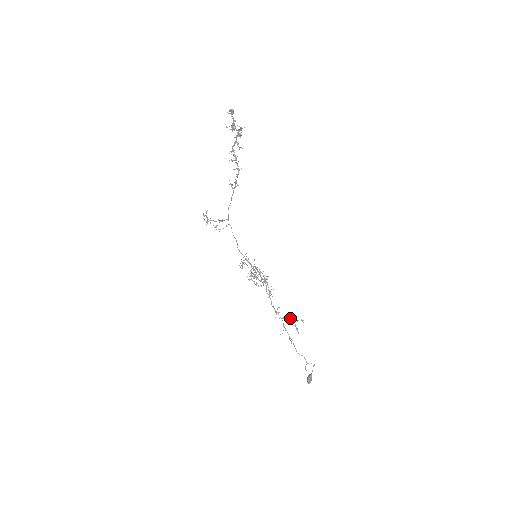
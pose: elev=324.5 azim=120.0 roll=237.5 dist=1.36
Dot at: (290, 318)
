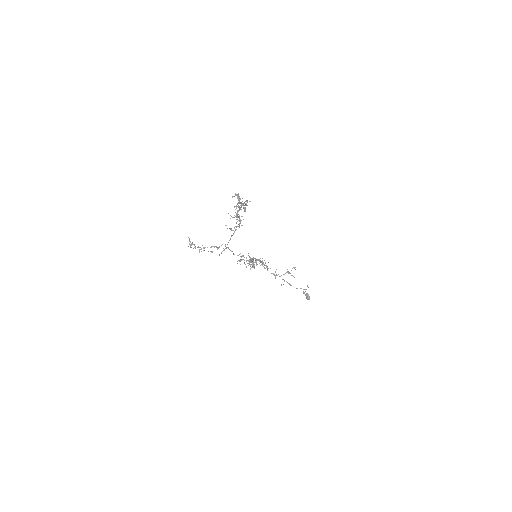
Dot at: (286, 272)
